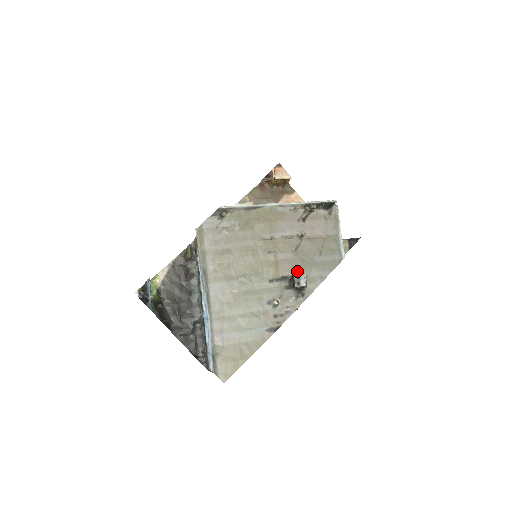
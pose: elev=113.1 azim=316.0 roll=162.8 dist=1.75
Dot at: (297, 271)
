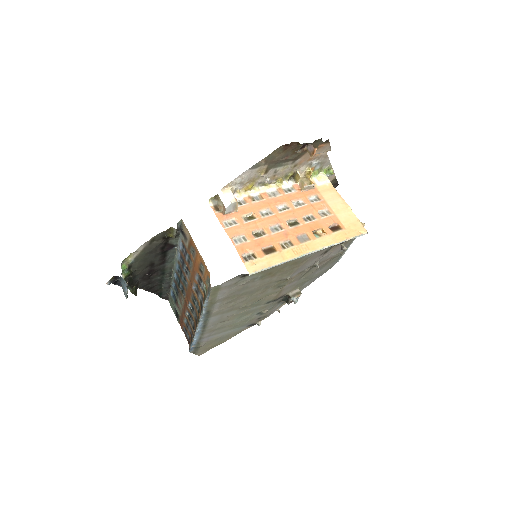
Dot at: (294, 289)
